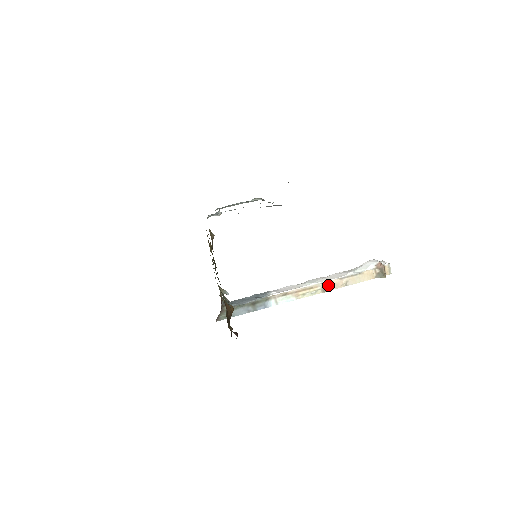
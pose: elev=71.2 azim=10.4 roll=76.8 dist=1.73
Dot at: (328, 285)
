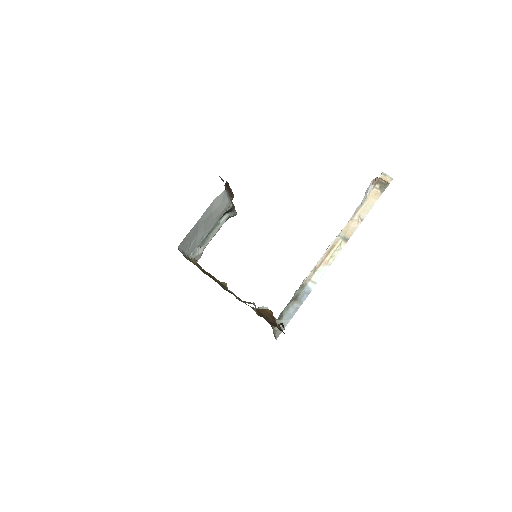
Dot at: (346, 233)
